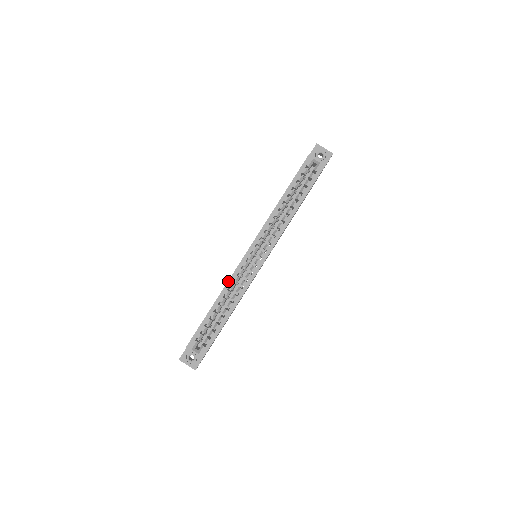
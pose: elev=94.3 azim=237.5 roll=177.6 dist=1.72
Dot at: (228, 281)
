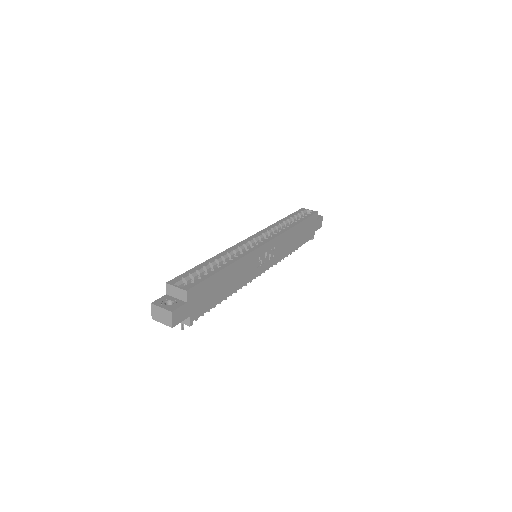
Dot at: (226, 249)
